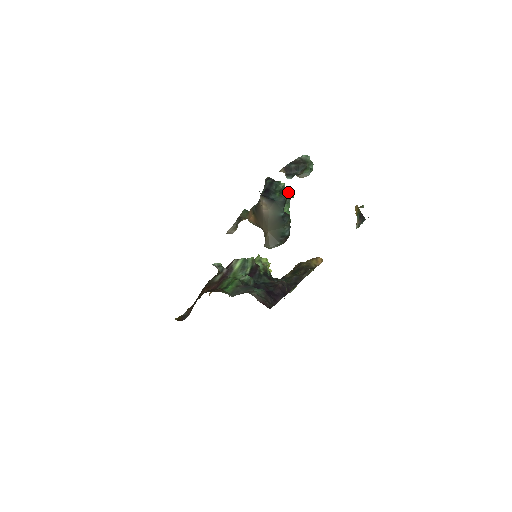
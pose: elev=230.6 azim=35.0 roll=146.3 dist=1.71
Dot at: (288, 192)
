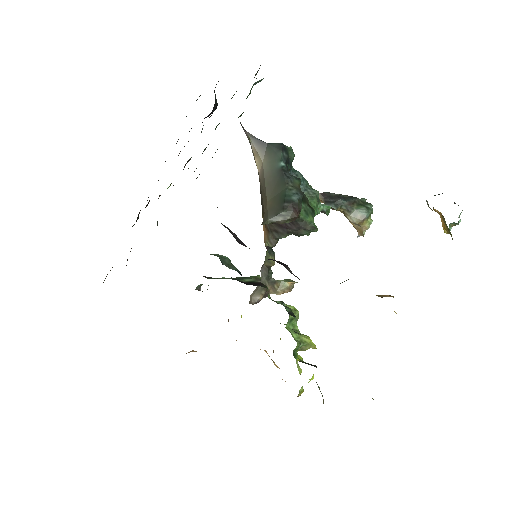
Dot at: occluded
